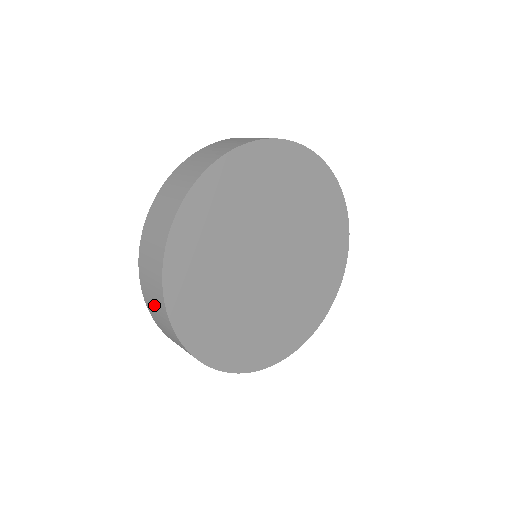
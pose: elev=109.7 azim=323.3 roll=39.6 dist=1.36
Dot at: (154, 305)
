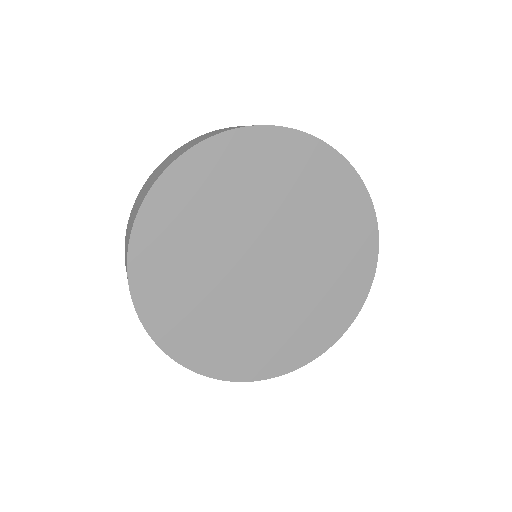
Dot at: (136, 207)
